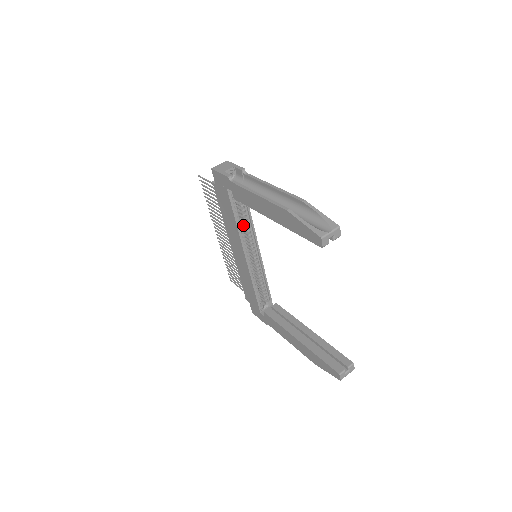
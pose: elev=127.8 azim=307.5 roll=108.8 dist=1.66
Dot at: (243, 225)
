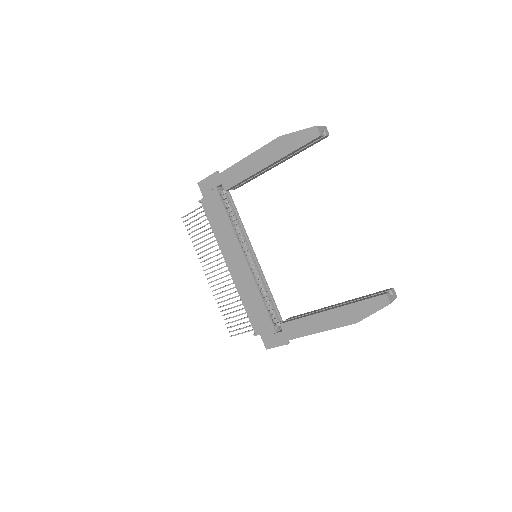
Dot at: occluded
